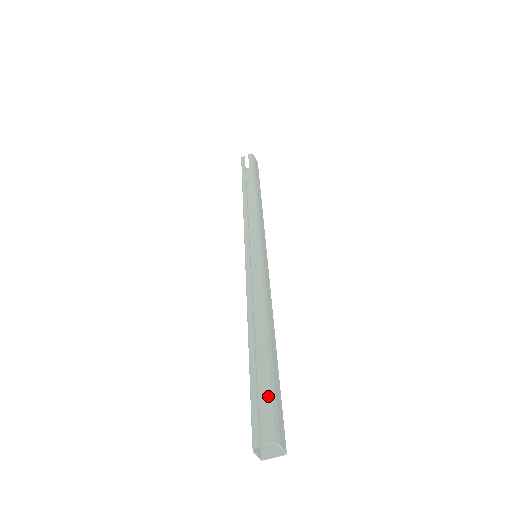
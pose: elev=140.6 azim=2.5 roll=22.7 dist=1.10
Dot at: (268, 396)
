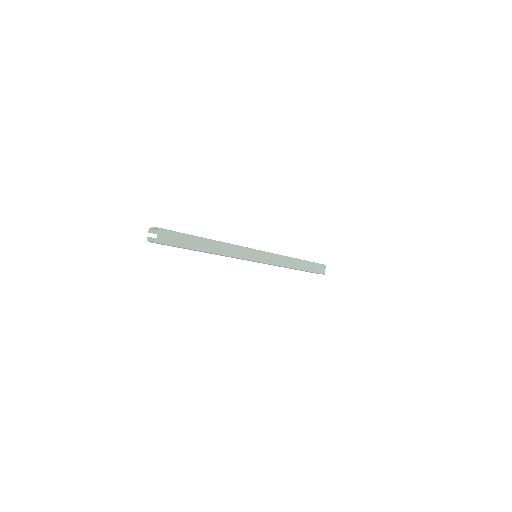
Dot at: occluded
